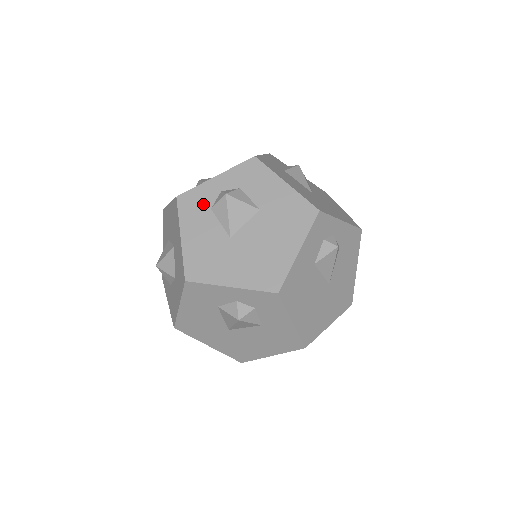
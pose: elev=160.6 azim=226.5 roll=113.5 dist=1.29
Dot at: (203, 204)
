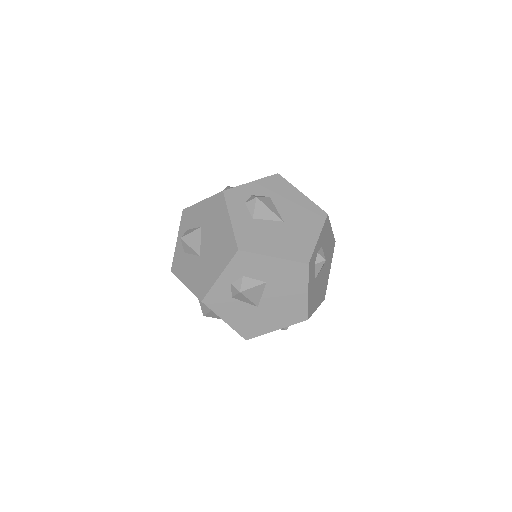
Dot at: (224, 297)
